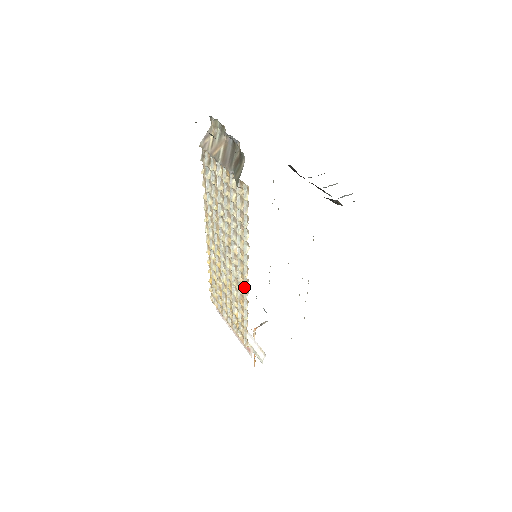
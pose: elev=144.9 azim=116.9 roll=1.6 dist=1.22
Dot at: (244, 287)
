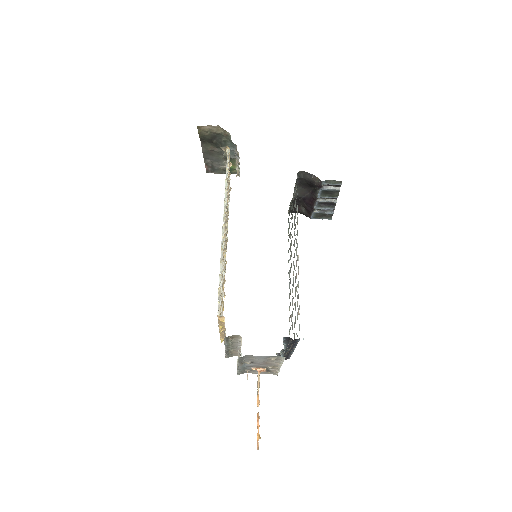
Dot at: (222, 237)
